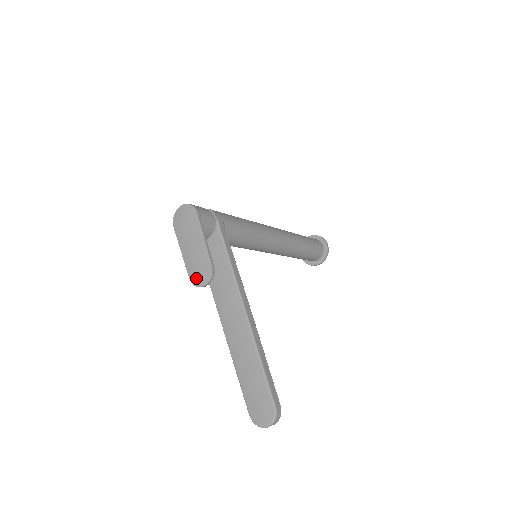
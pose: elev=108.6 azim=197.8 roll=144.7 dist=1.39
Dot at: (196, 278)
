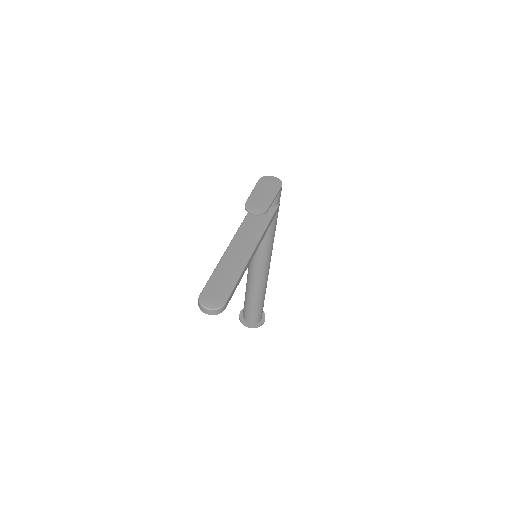
Dot at: (251, 206)
